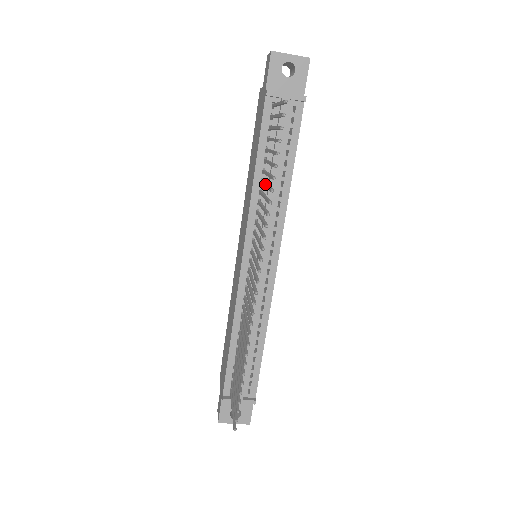
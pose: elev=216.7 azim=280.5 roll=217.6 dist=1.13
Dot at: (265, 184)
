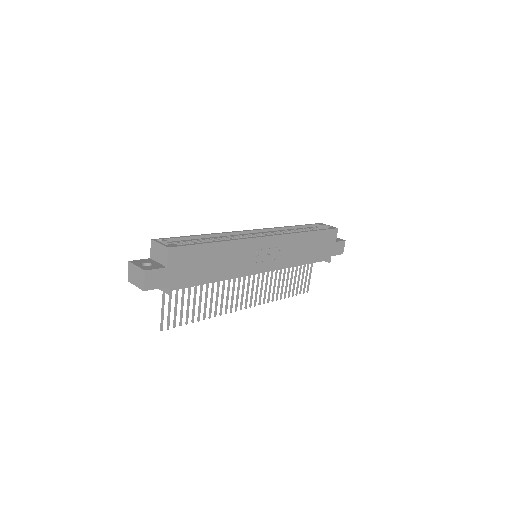
Dot at: (205, 297)
